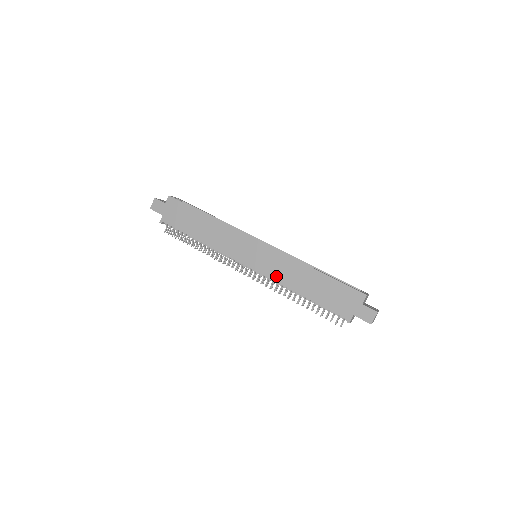
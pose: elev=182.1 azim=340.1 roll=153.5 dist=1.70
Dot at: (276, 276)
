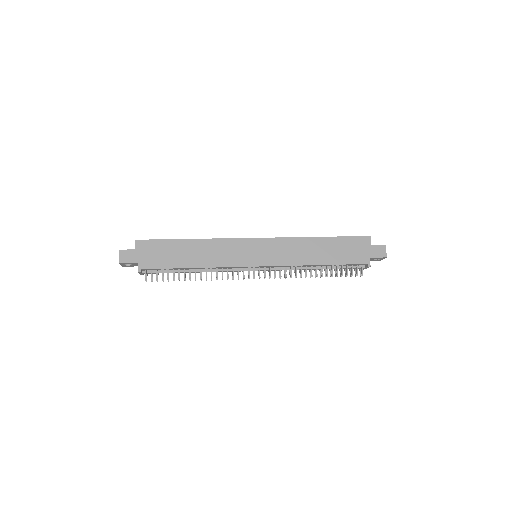
Dot at: (289, 261)
